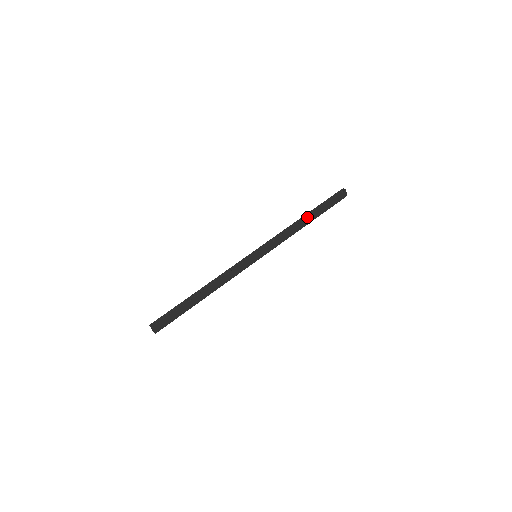
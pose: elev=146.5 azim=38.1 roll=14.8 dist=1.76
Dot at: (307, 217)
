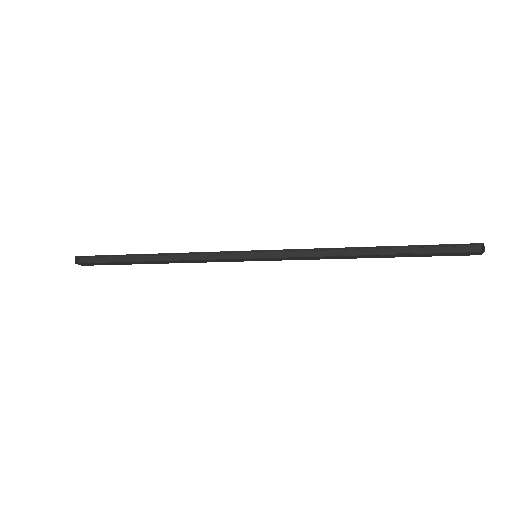
Dot at: (373, 254)
